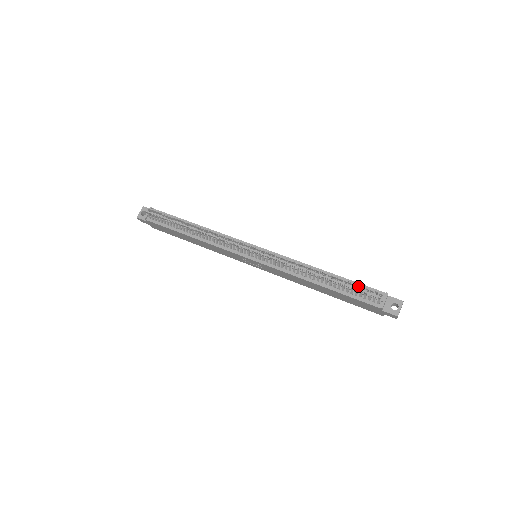
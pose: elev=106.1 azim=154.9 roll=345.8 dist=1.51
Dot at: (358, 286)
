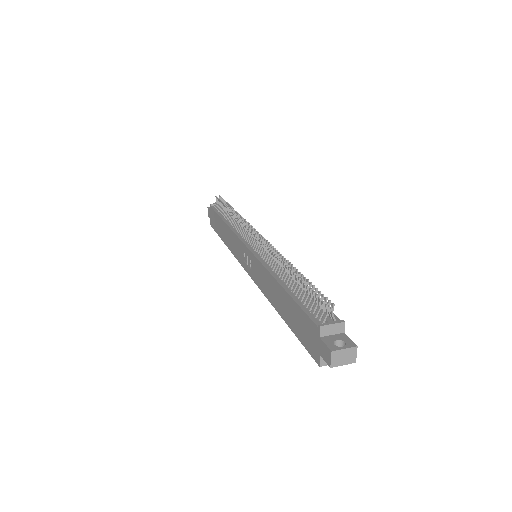
Dot at: (316, 290)
